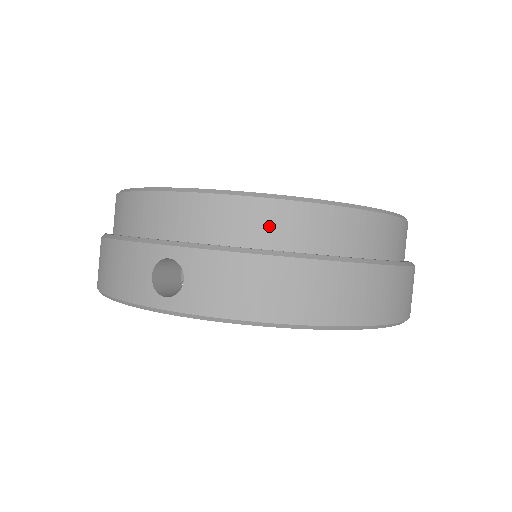
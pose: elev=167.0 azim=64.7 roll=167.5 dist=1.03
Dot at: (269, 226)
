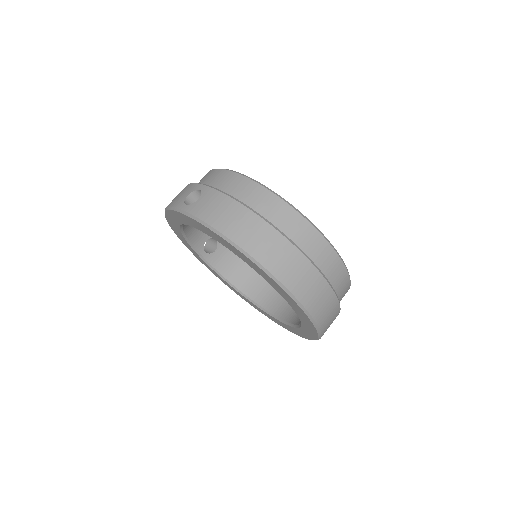
Dot at: (251, 195)
